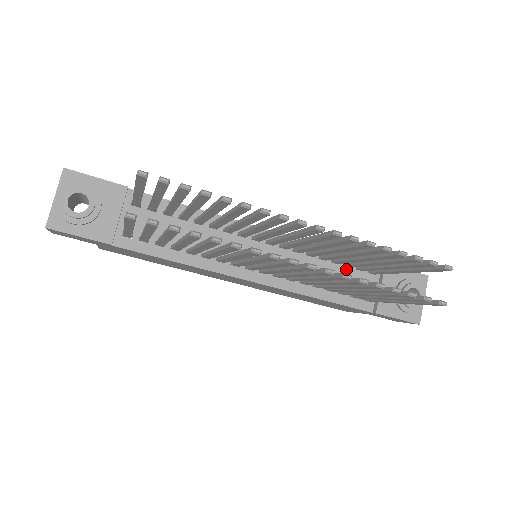
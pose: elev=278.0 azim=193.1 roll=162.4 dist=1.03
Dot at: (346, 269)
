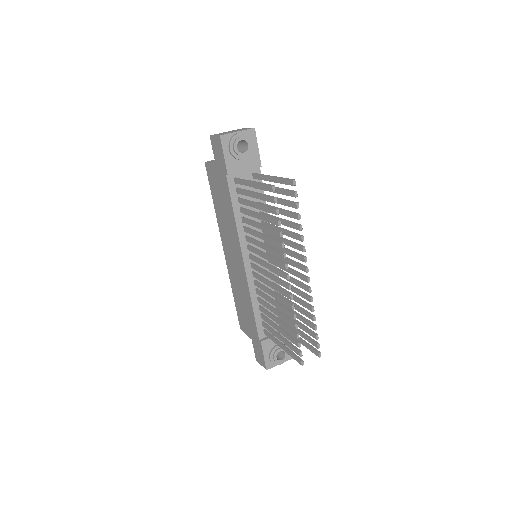
Dot at: occluded
